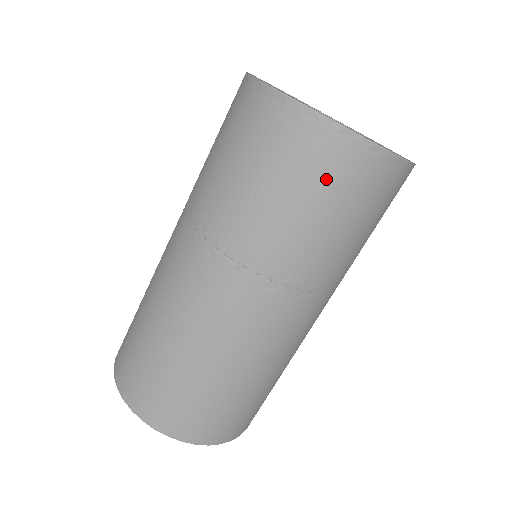
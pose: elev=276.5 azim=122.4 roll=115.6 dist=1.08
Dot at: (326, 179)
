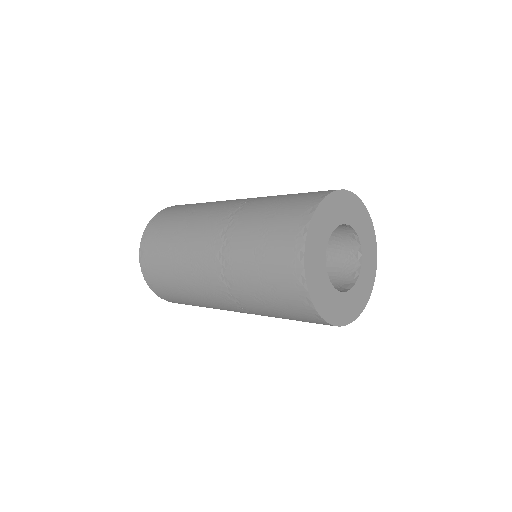
Dot at: (309, 322)
